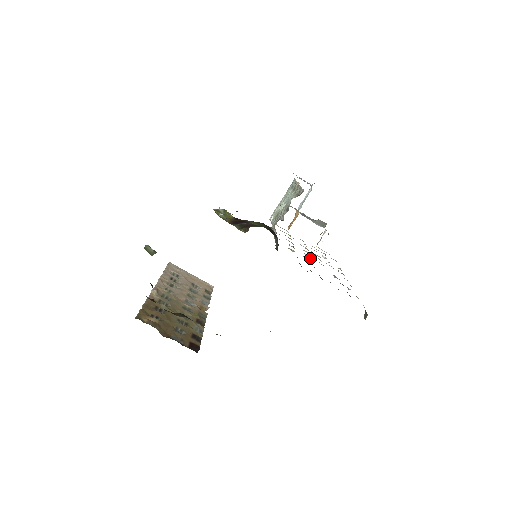
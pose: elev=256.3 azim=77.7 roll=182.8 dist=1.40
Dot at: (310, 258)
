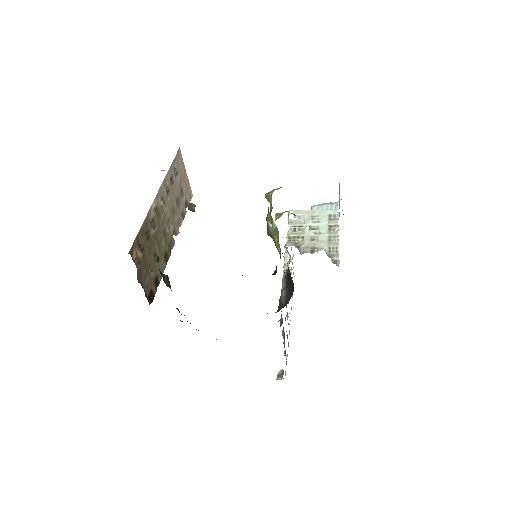
Dot at: occluded
